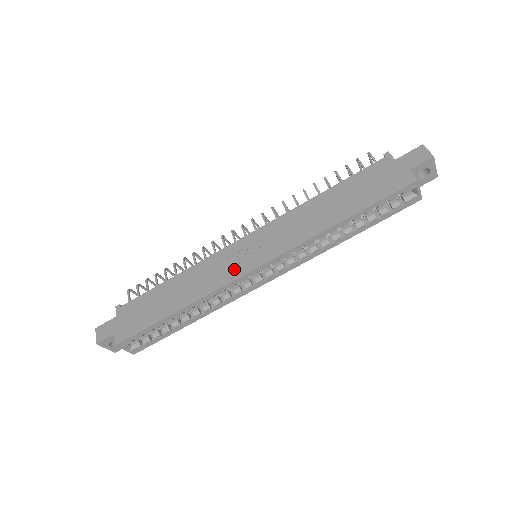
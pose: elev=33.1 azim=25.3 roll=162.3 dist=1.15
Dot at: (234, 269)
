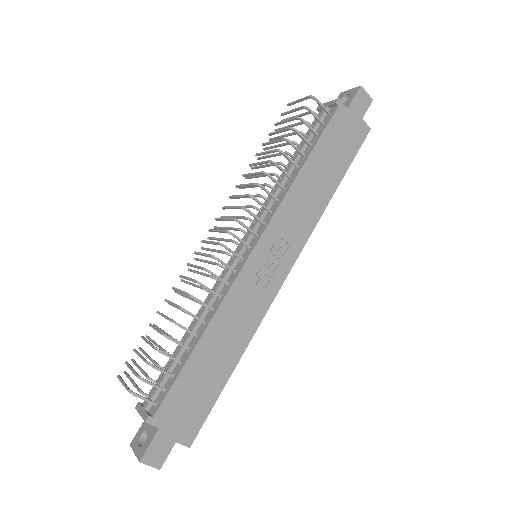
Dot at: (268, 288)
